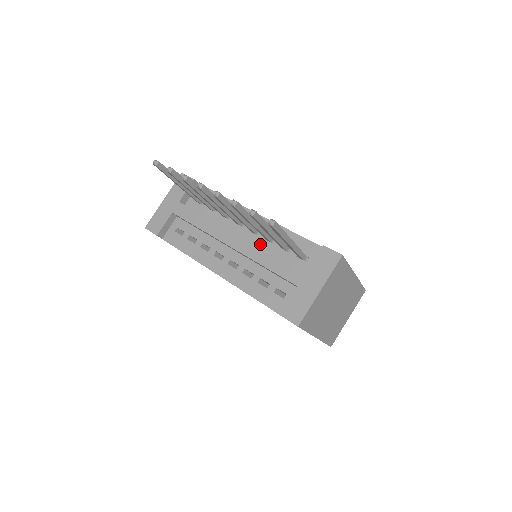
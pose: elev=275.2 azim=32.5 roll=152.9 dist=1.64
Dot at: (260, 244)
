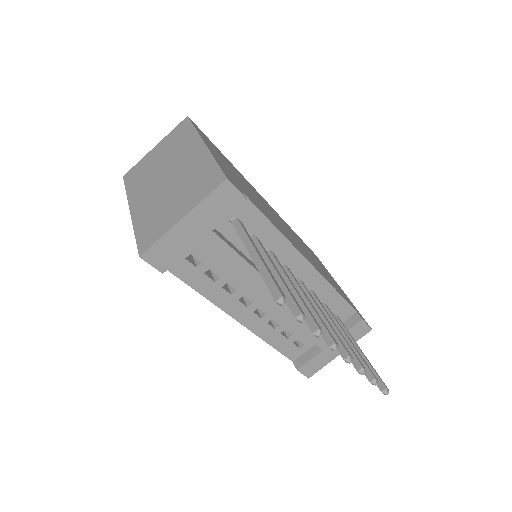
Dot at: occluded
